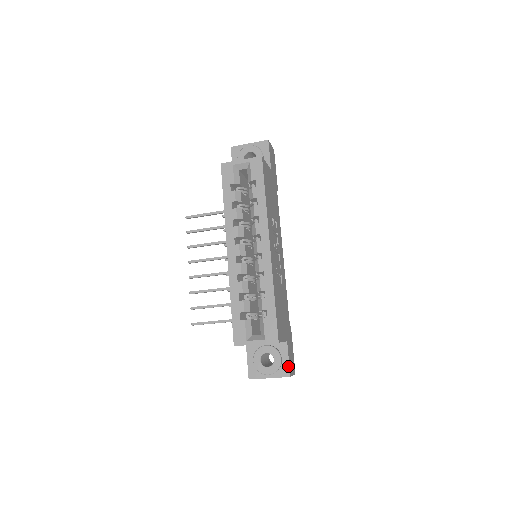
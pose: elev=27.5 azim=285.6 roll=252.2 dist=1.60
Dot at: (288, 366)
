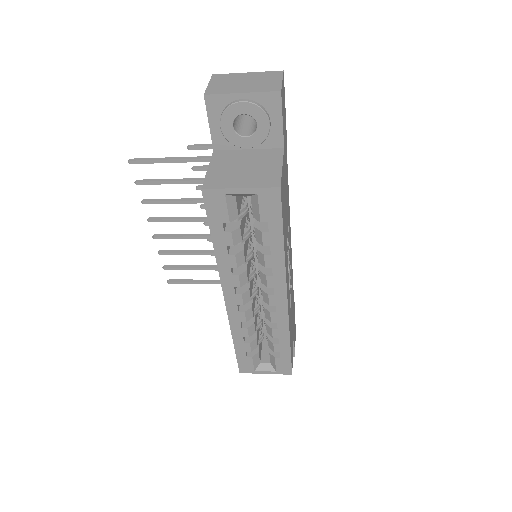
Dot at: (293, 350)
